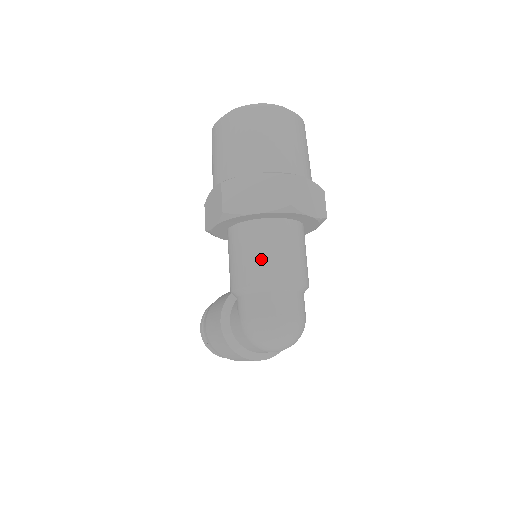
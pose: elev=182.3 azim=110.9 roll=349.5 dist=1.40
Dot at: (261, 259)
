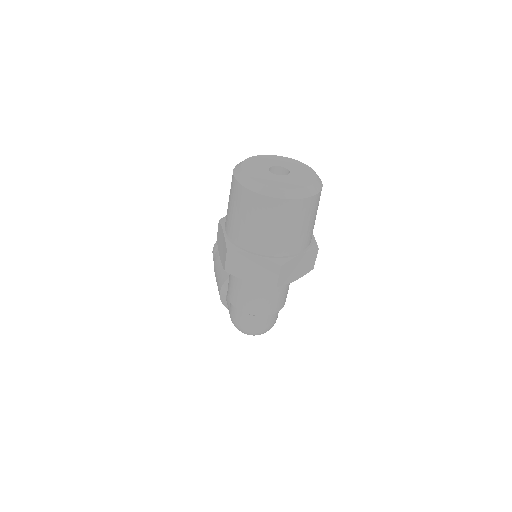
Dot at: (249, 299)
